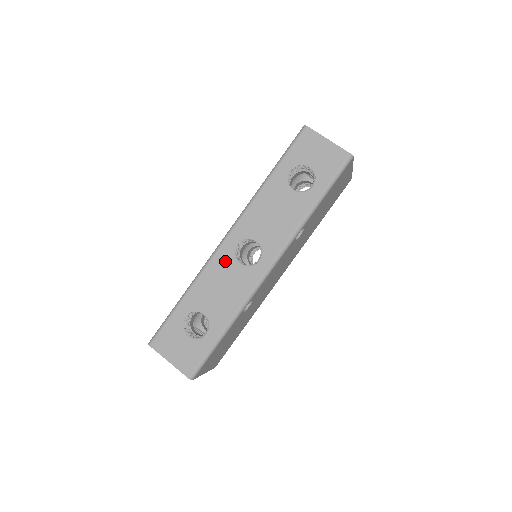
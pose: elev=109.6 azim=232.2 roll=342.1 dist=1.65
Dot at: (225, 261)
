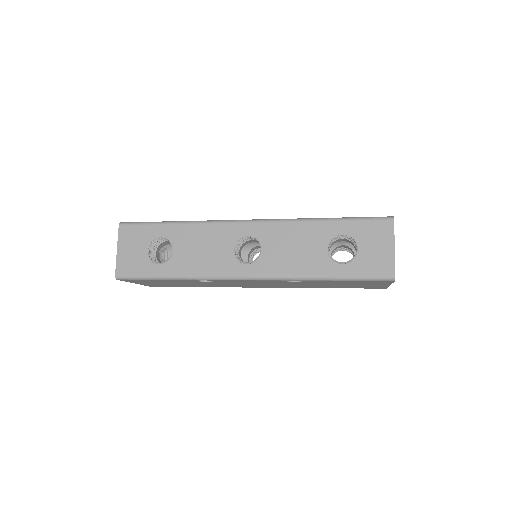
Dot at: (227, 235)
